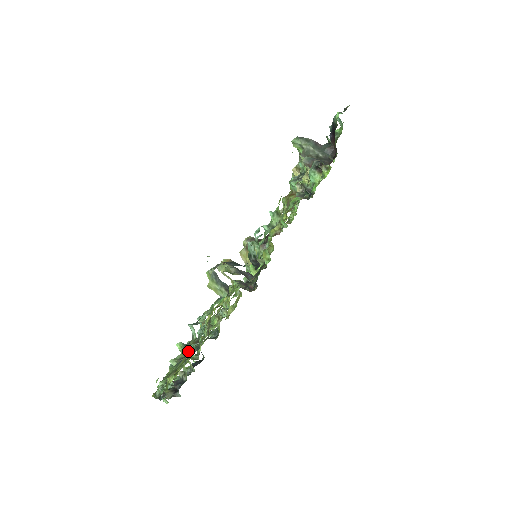
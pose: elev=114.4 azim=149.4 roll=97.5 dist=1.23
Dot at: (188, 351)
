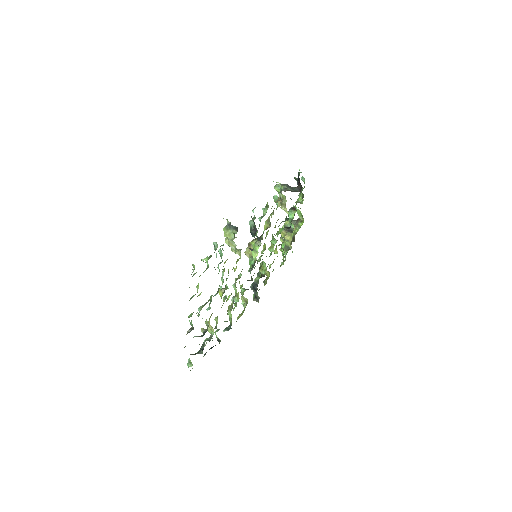
Dot at: occluded
